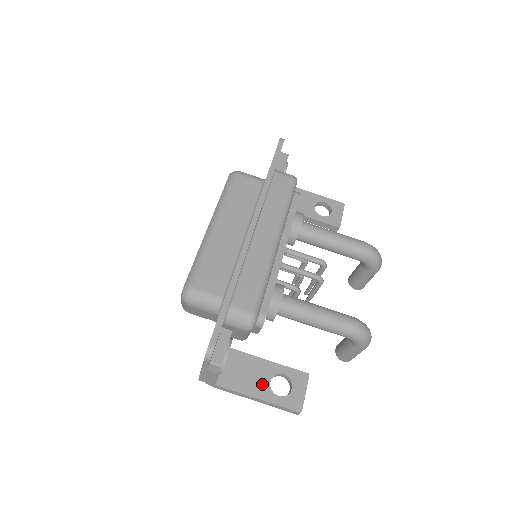
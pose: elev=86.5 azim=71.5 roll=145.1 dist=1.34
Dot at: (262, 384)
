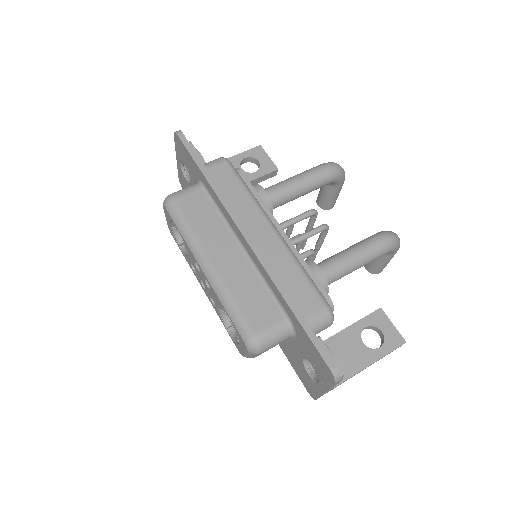
Dot at: (360, 351)
